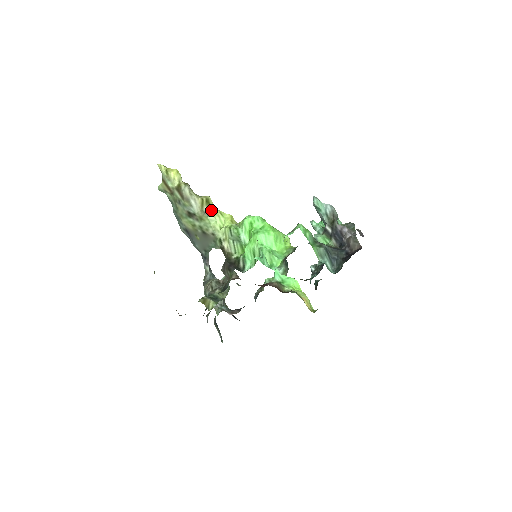
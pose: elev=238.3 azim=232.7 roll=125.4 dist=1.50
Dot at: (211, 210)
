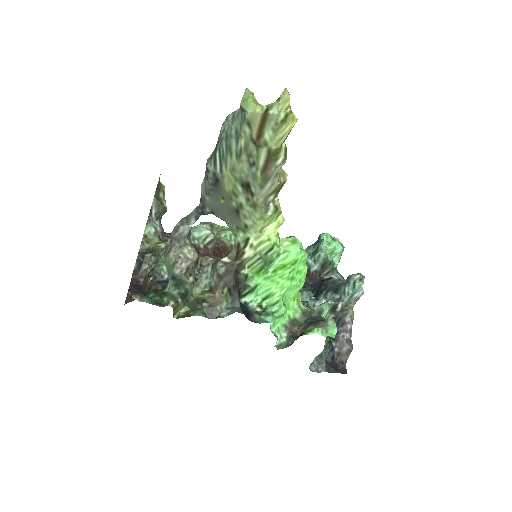
Dot at: (274, 203)
